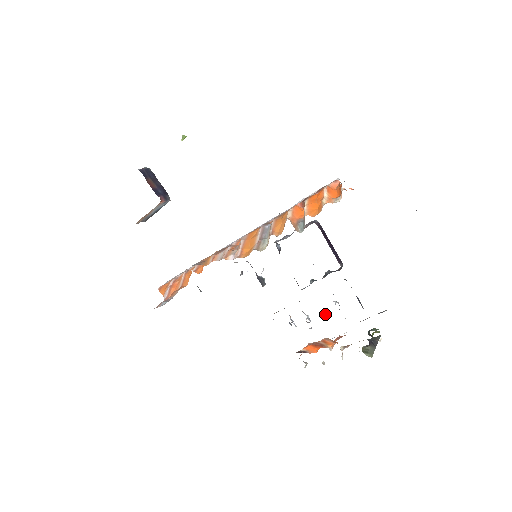
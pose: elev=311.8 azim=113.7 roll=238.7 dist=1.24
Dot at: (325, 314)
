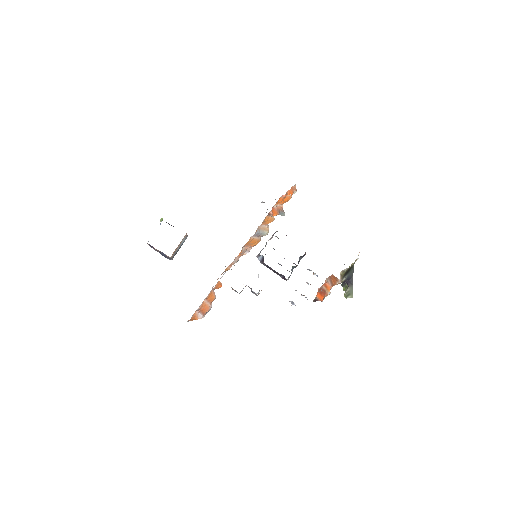
Dot at: occluded
